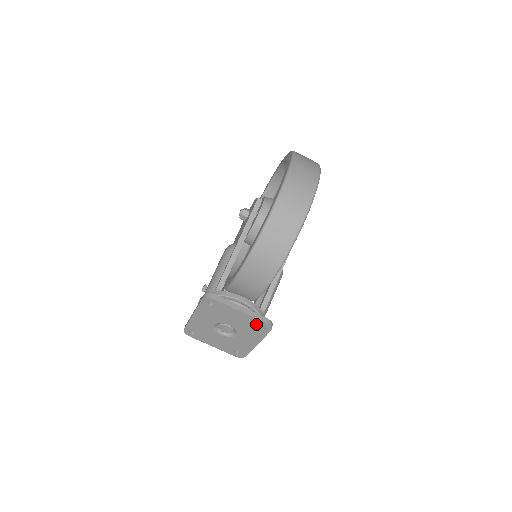
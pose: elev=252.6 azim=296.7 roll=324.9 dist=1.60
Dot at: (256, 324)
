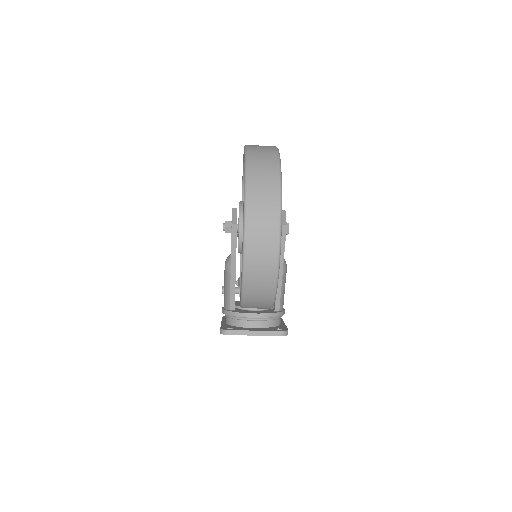
Dot at: occluded
